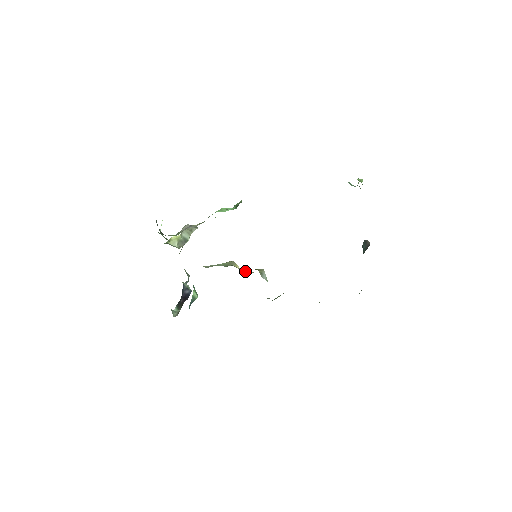
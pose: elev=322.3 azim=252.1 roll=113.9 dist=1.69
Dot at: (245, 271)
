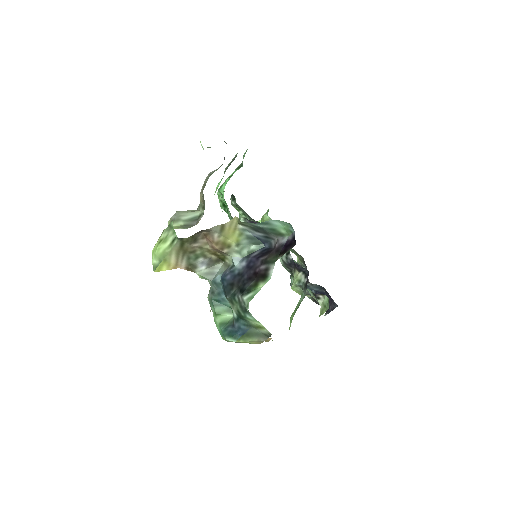
Dot at: occluded
